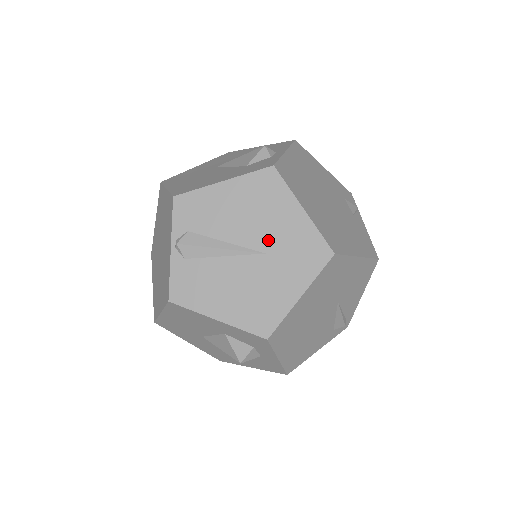
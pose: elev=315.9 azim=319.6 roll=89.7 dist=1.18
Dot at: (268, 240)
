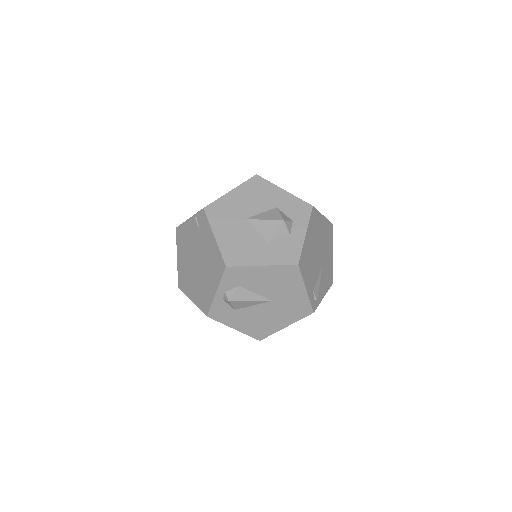
Dot at: occluded
